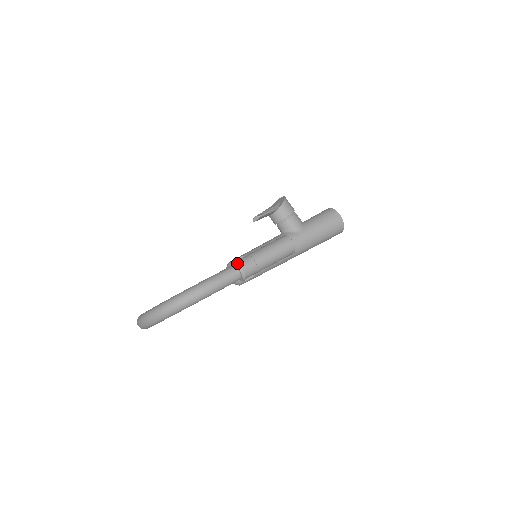
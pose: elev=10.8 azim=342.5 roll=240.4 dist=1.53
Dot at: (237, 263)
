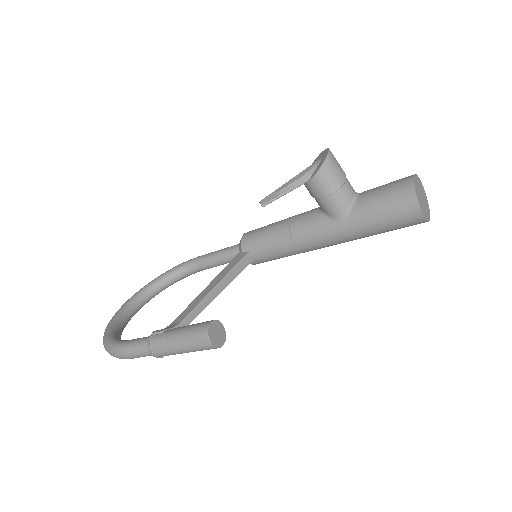
Dot at: (148, 345)
